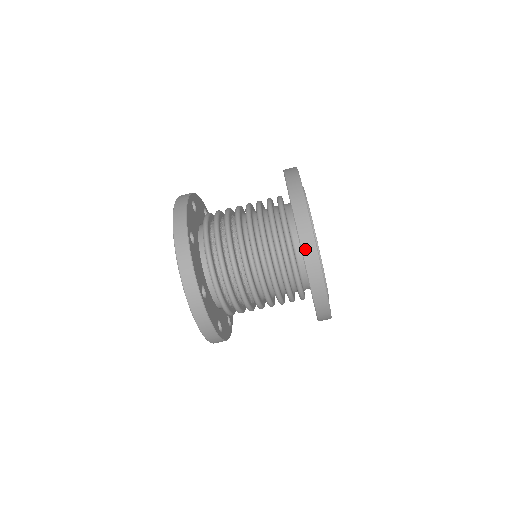
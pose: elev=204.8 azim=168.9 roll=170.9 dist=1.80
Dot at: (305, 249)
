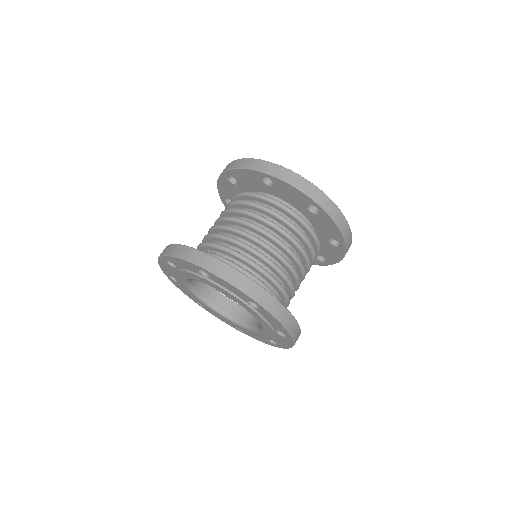
Dot at: (344, 232)
